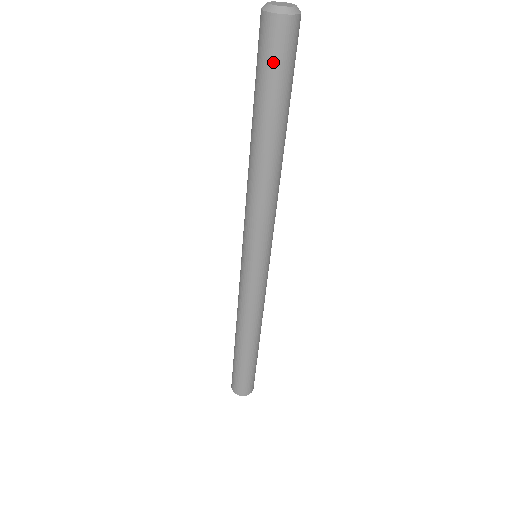
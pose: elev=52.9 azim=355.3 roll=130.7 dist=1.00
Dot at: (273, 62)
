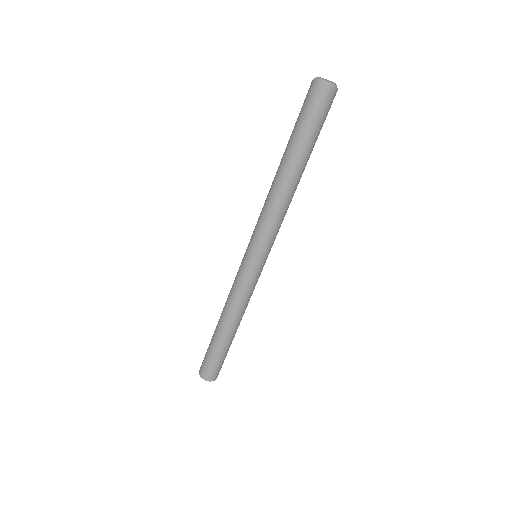
Dot at: (321, 117)
